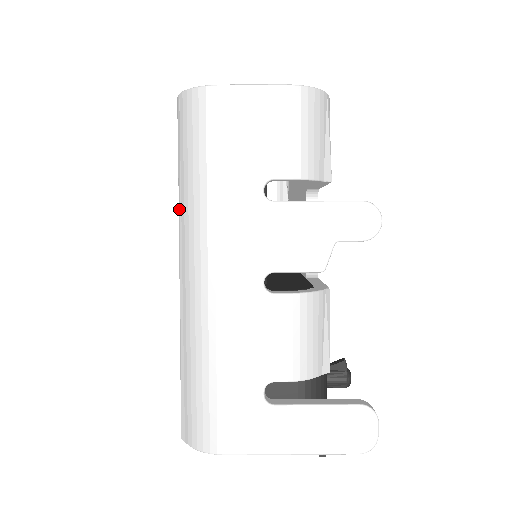
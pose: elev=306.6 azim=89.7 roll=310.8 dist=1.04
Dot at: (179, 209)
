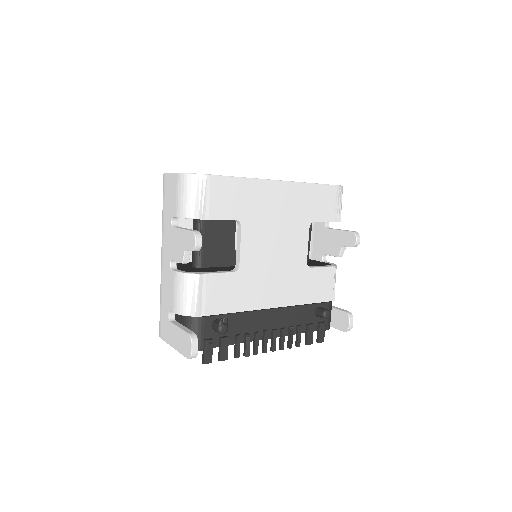
Dot at: occluded
